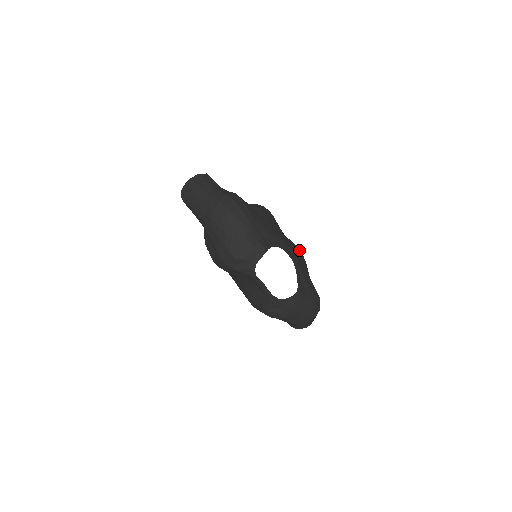
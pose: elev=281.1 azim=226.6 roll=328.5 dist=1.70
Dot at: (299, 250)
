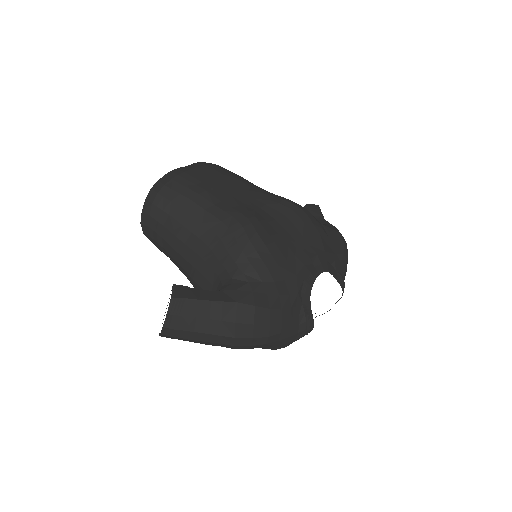
Dot at: (298, 213)
